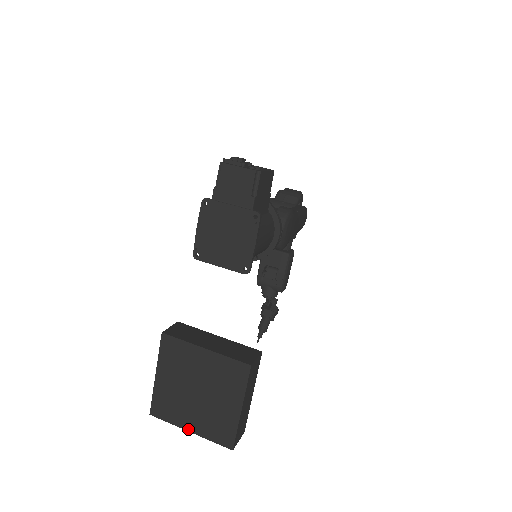
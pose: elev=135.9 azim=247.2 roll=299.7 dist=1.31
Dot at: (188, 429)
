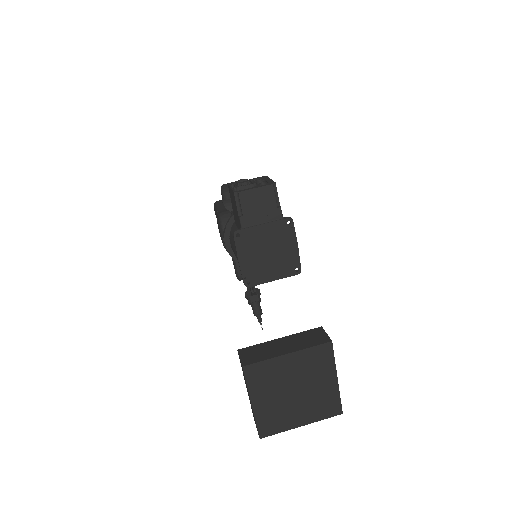
Dot at: (299, 425)
